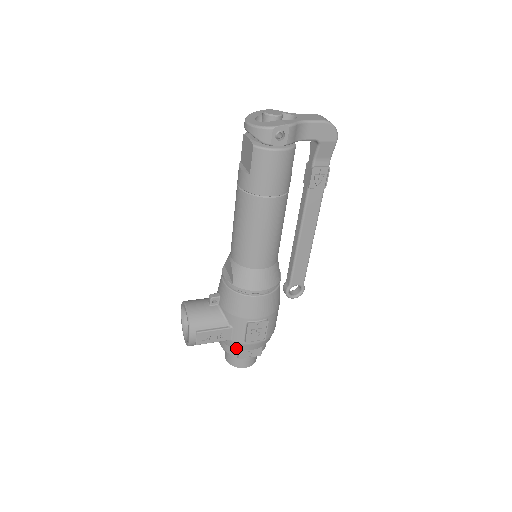
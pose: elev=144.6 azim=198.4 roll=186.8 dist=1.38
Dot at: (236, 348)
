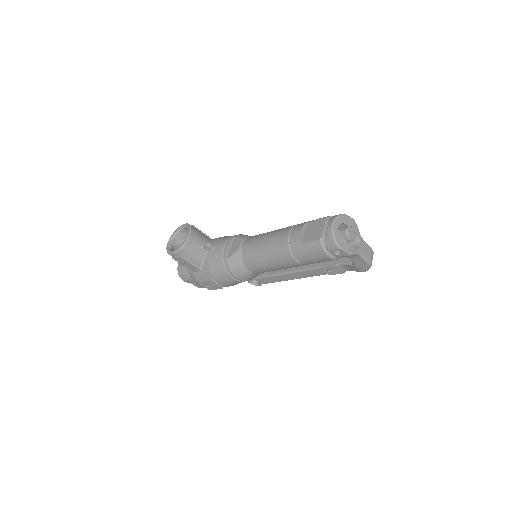
Dot at: (191, 276)
